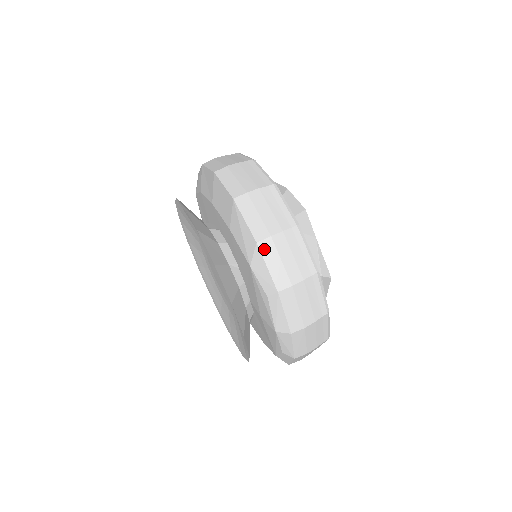
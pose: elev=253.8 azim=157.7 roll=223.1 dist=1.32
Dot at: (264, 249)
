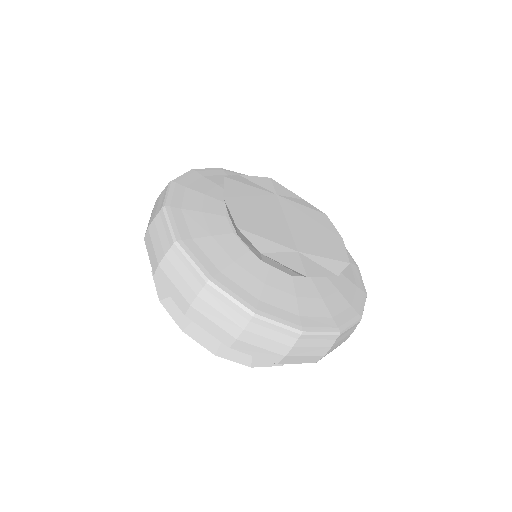
Dot at: (193, 318)
